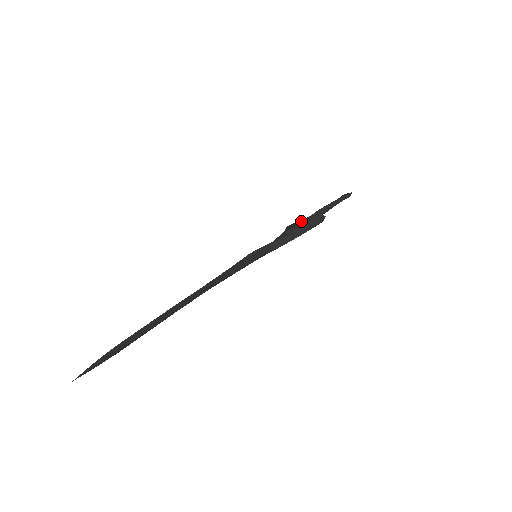
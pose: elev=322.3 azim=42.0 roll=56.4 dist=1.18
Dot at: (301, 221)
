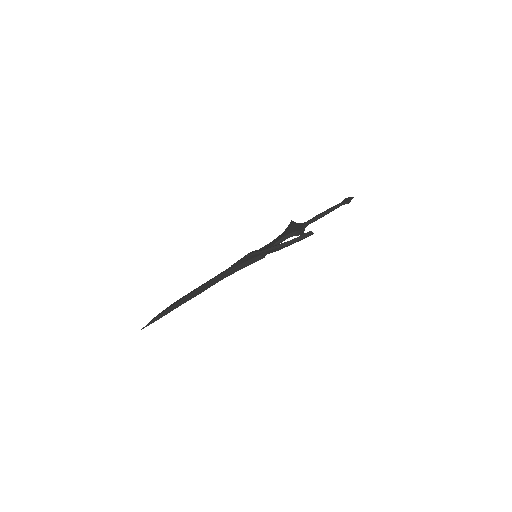
Dot at: (298, 227)
